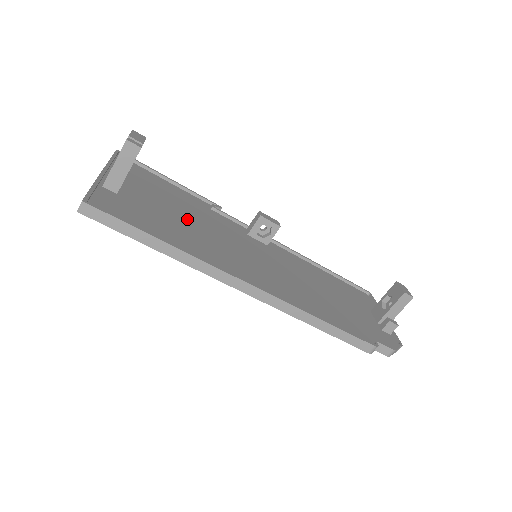
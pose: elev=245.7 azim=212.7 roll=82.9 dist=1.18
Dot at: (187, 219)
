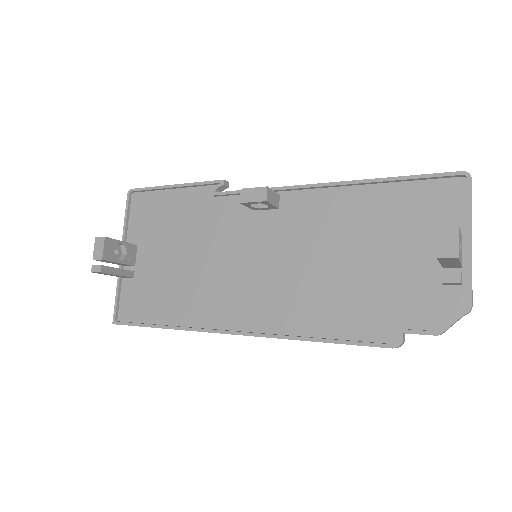
Dot at: (187, 255)
